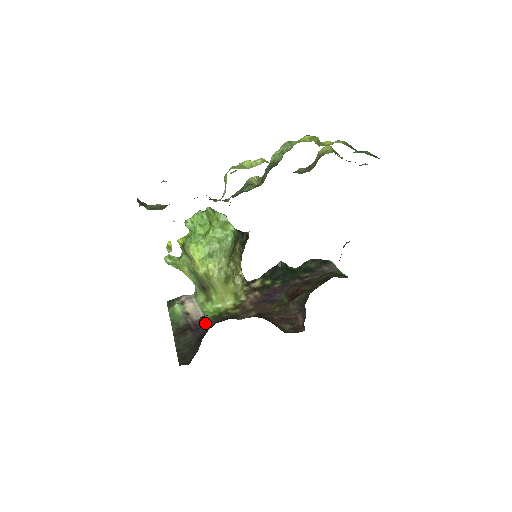
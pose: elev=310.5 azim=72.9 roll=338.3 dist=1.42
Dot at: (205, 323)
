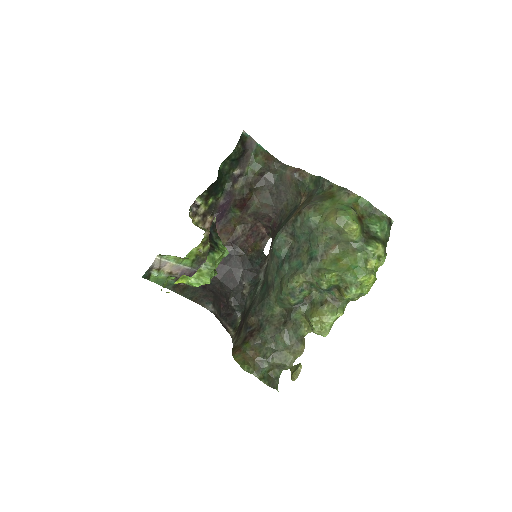
Dot at: (193, 271)
